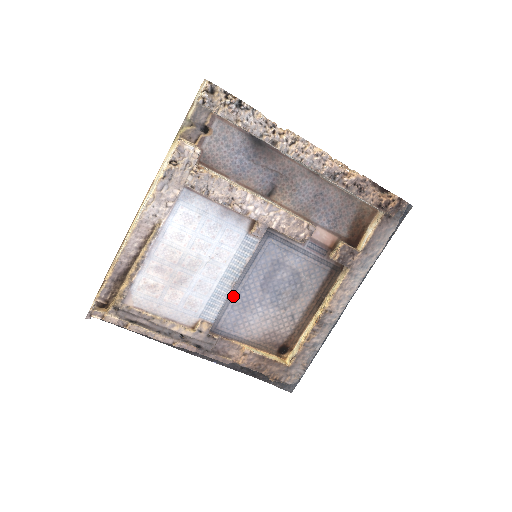
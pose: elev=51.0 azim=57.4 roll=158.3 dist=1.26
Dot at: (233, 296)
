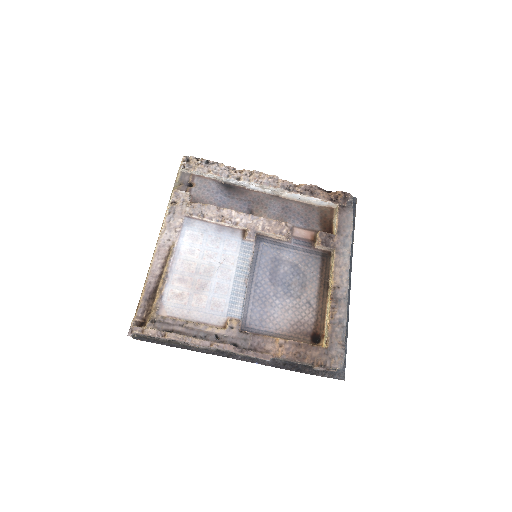
Dot at: (250, 294)
